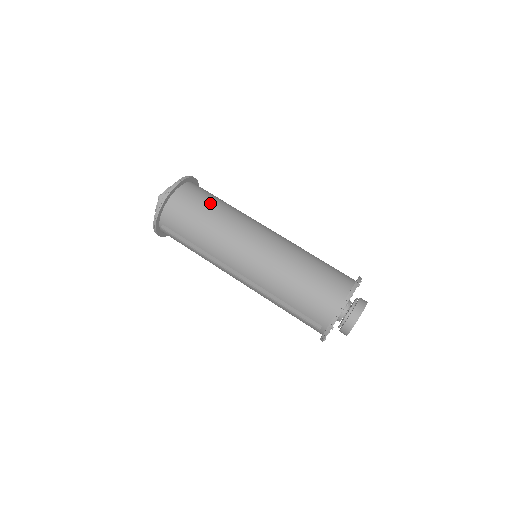
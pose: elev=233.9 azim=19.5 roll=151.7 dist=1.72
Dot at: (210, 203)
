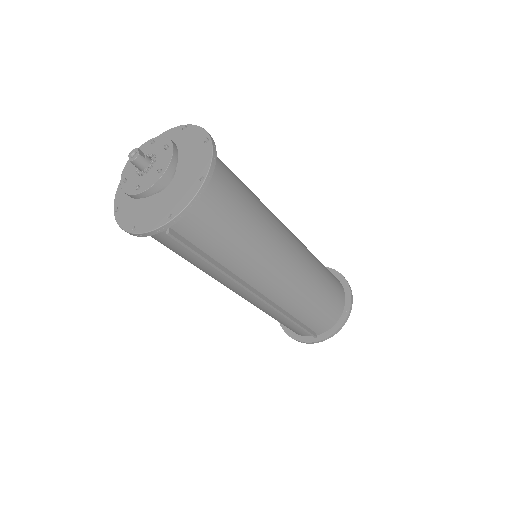
Dot at: (245, 192)
